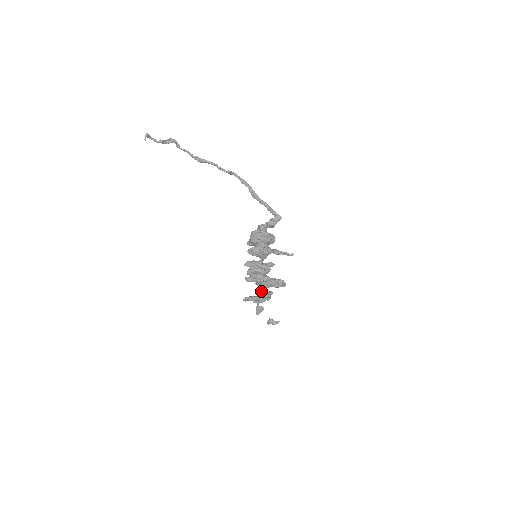
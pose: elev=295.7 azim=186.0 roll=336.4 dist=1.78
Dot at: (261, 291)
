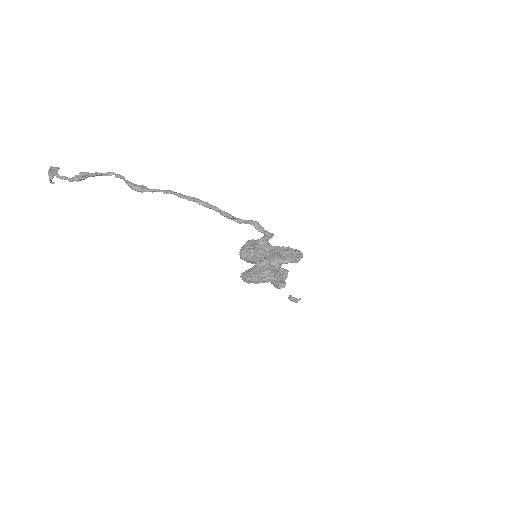
Dot at: occluded
